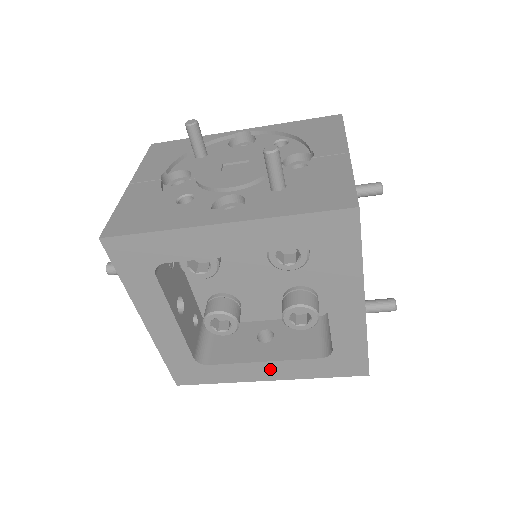
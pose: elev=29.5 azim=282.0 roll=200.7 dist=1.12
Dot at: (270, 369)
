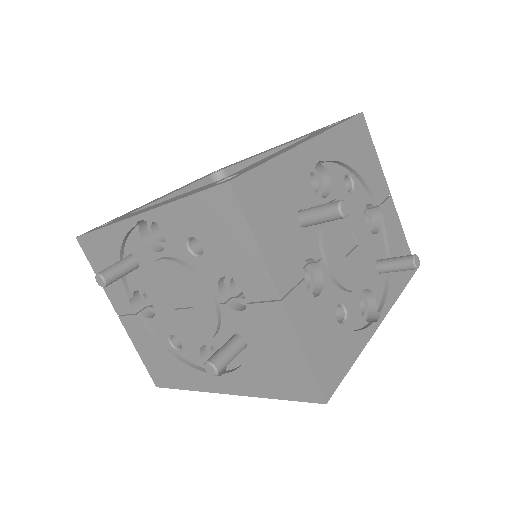
Dot at: occluded
